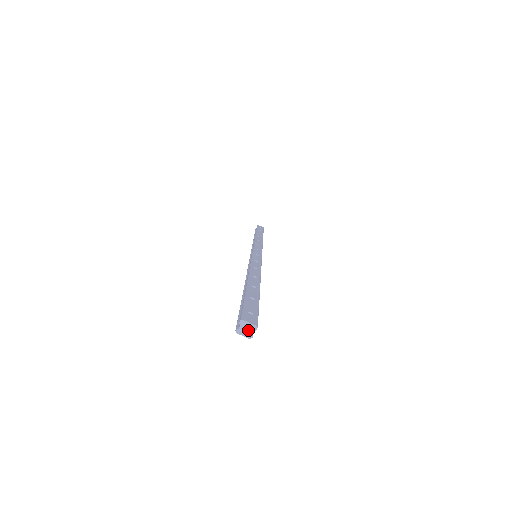
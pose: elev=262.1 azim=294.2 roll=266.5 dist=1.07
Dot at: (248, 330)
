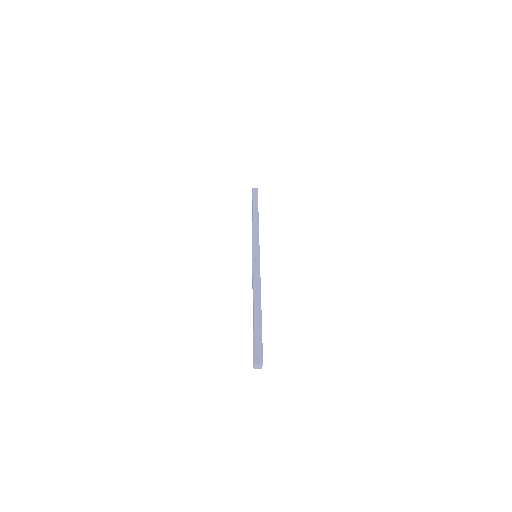
Dot at: (259, 367)
